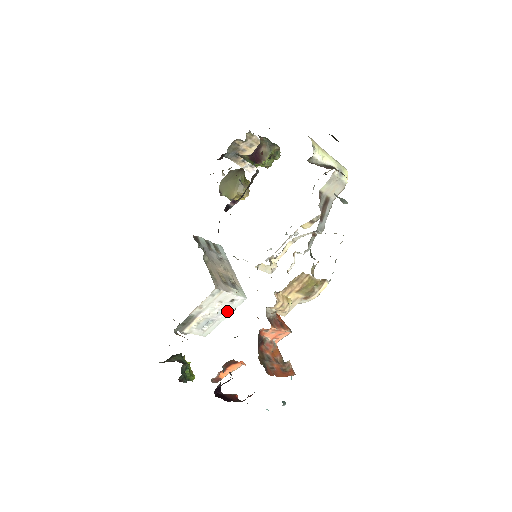
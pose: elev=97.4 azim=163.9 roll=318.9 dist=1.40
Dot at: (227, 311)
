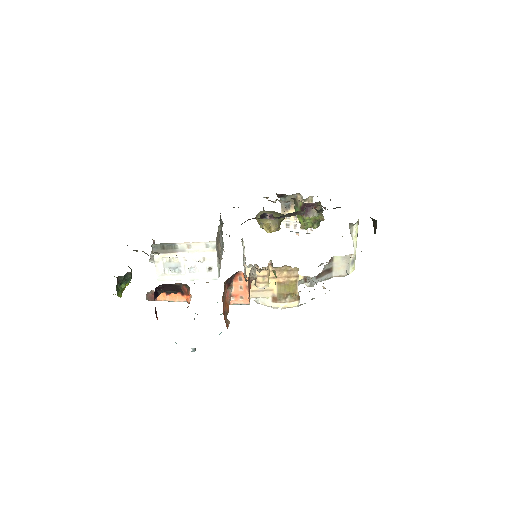
Dot at: (196, 275)
